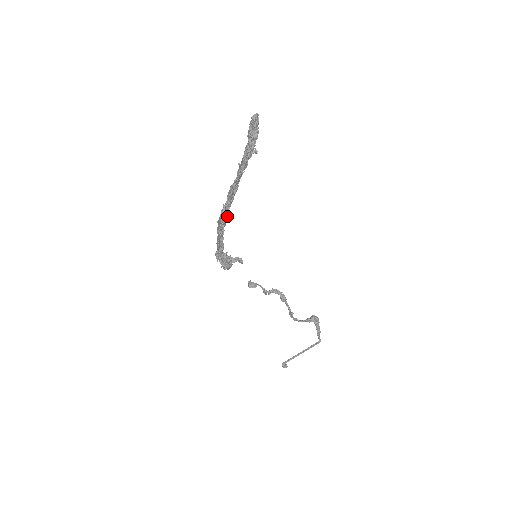
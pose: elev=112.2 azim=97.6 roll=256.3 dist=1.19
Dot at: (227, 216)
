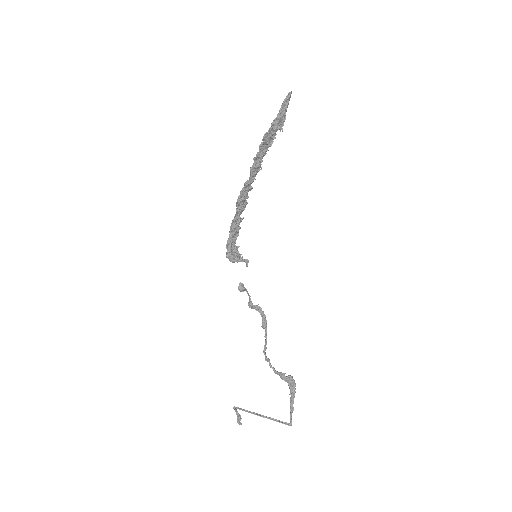
Dot at: (246, 198)
